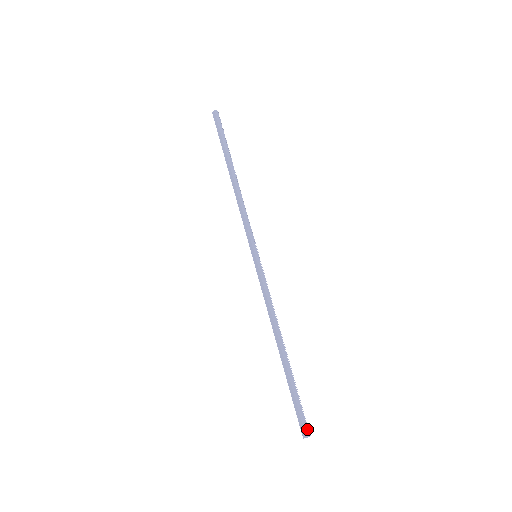
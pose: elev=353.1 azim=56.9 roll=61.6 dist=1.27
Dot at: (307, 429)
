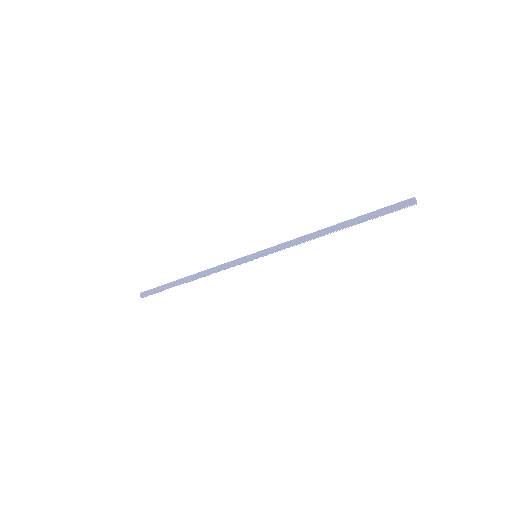
Dot at: (409, 202)
